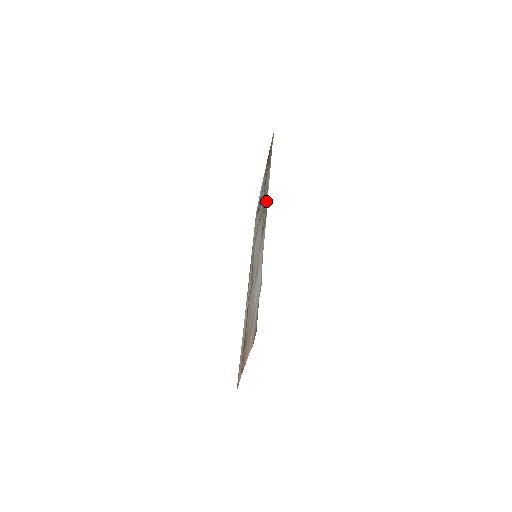
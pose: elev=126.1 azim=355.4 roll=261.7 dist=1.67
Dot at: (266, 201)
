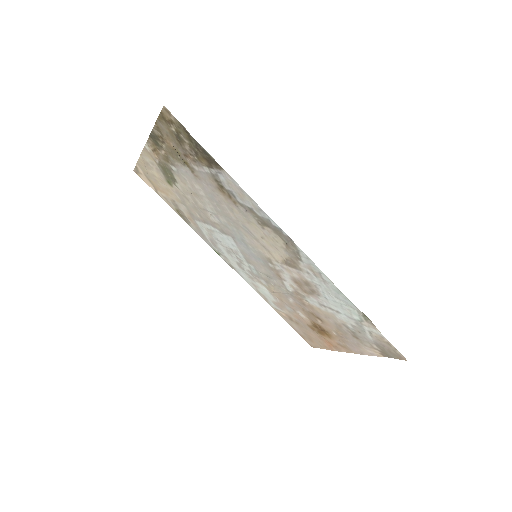
Dot at: (262, 220)
